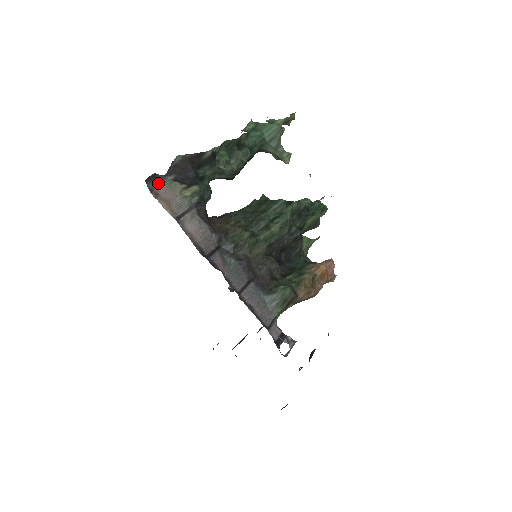
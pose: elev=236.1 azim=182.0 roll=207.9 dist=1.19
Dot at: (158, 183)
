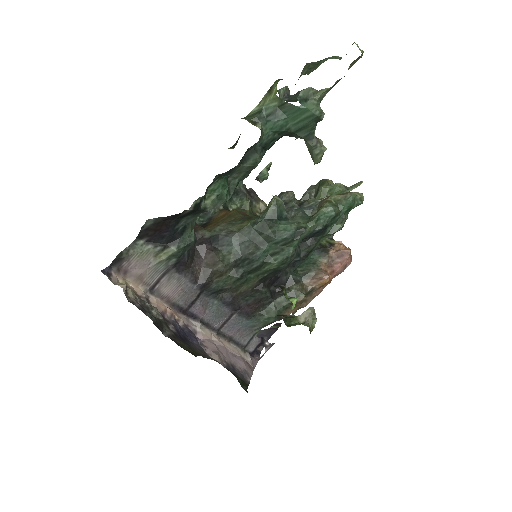
Dot at: (126, 259)
